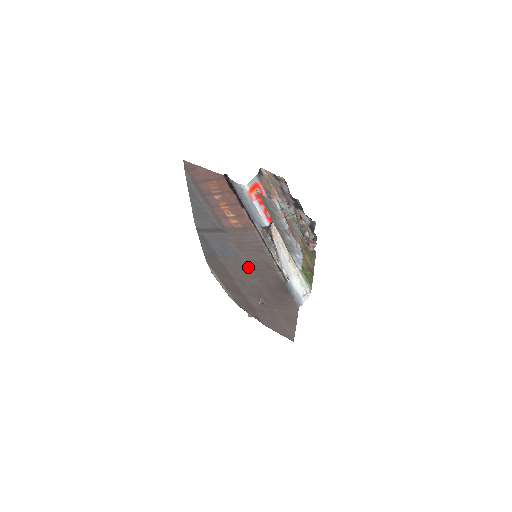
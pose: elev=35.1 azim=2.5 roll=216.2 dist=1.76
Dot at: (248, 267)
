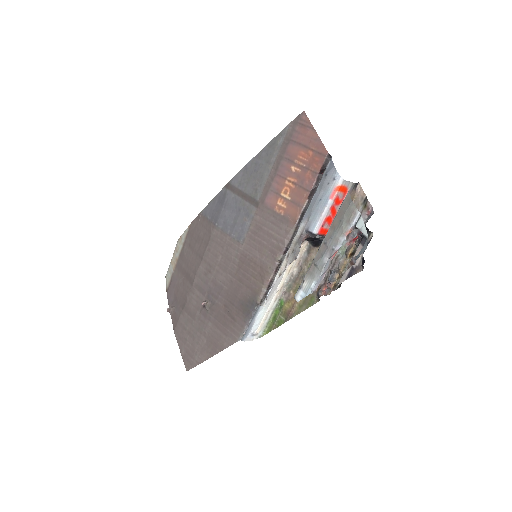
Dot at: (237, 259)
